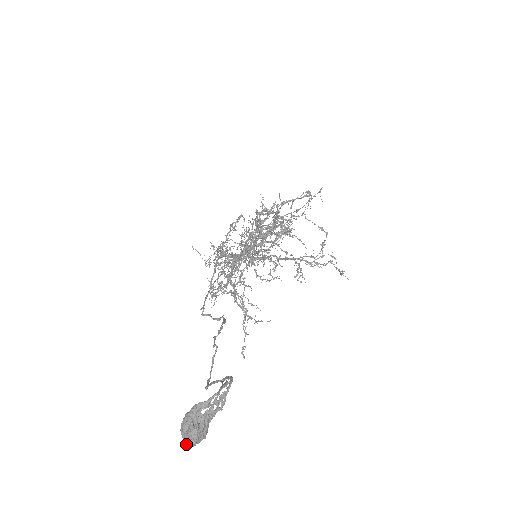
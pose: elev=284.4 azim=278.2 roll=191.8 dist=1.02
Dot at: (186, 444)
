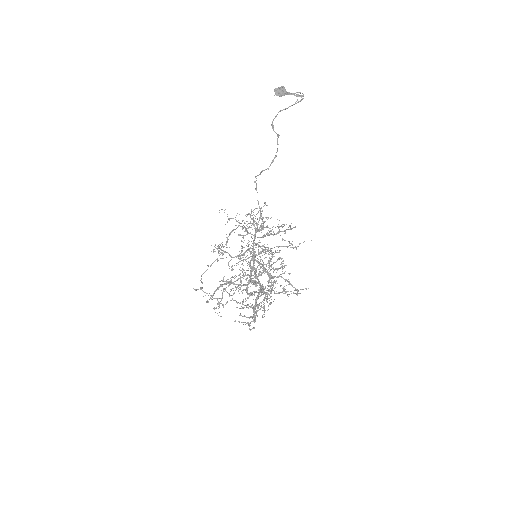
Dot at: (276, 88)
